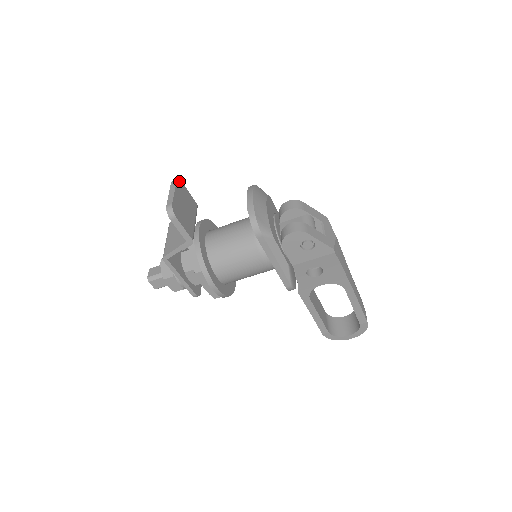
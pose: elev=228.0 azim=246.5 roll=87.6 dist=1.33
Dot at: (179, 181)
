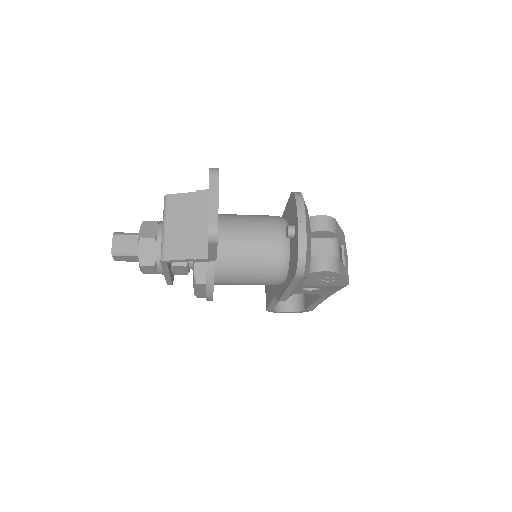
Dot at: (218, 171)
